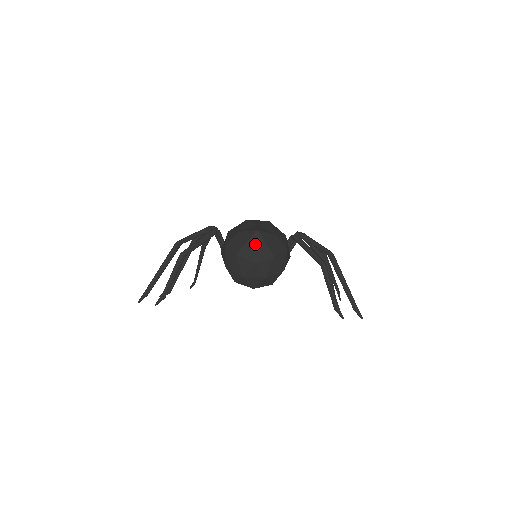
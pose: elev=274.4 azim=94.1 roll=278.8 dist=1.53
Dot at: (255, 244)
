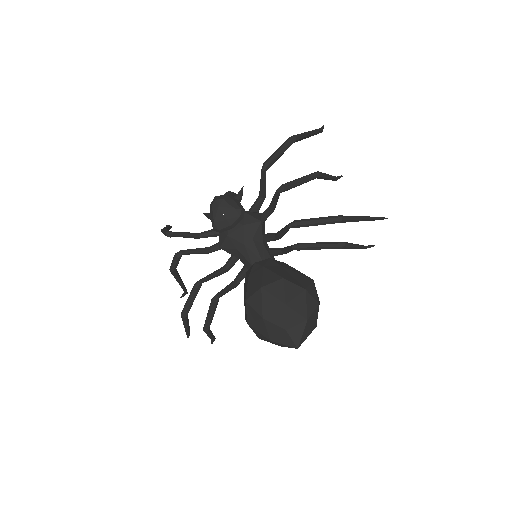
Dot at: occluded
